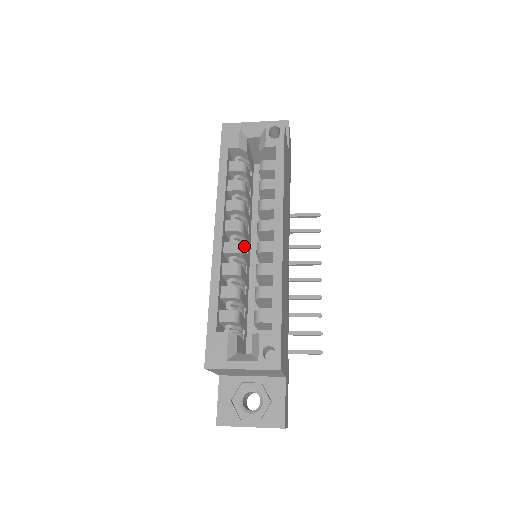
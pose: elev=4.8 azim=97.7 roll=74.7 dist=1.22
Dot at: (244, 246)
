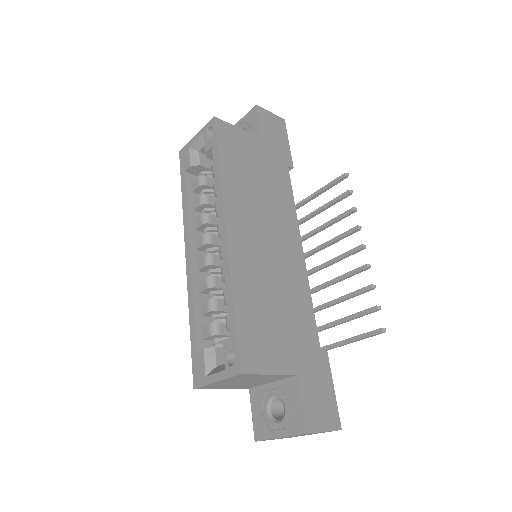
Dot at: occluded
